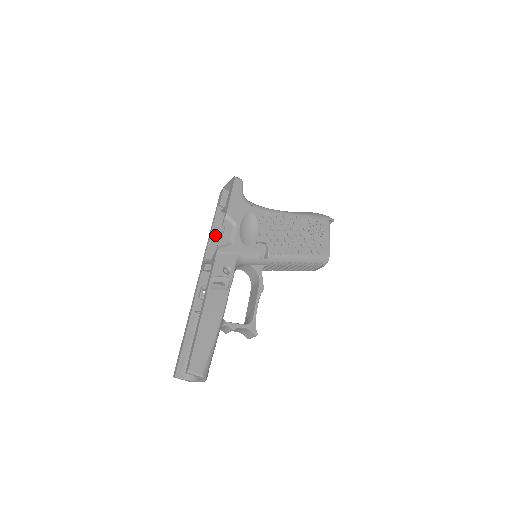
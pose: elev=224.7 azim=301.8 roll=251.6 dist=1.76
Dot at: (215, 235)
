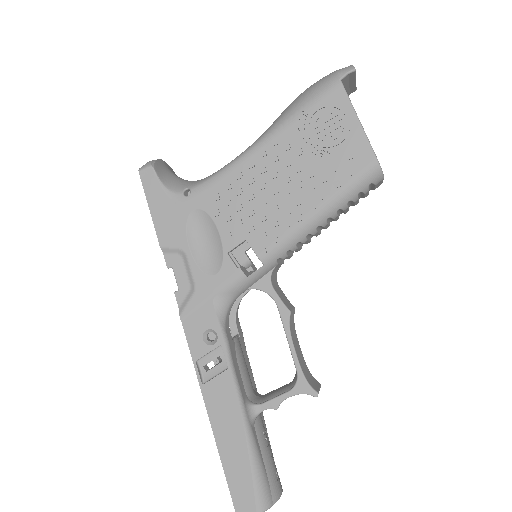
Dot at: occluded
